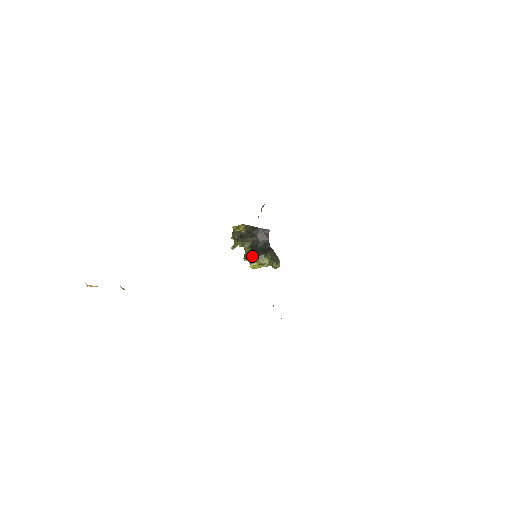
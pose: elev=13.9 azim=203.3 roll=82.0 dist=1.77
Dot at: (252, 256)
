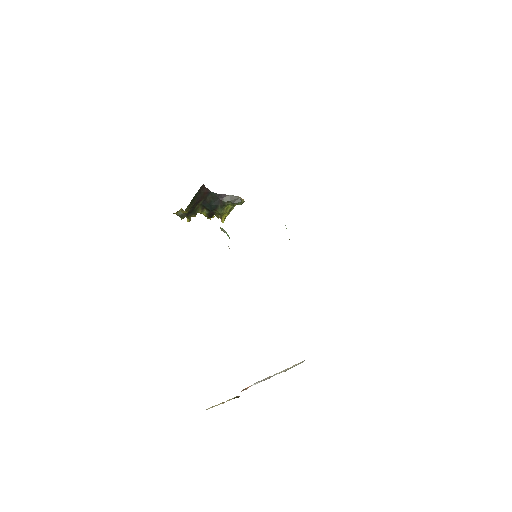
Dot at: (214, 214)
